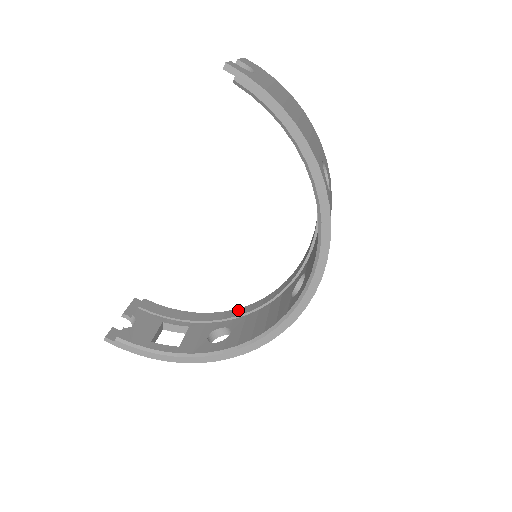
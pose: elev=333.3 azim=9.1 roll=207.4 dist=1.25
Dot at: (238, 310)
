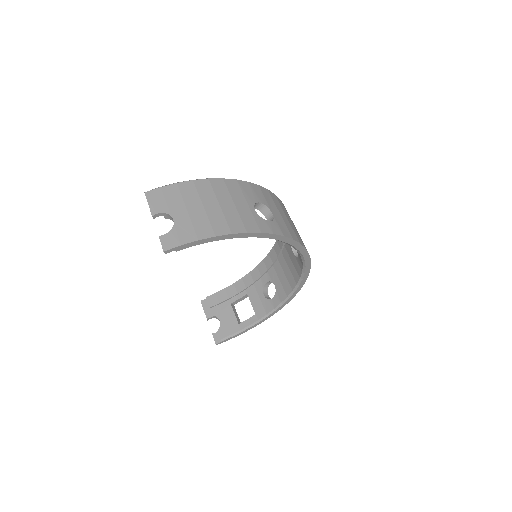
Dot at: (264, 264)
